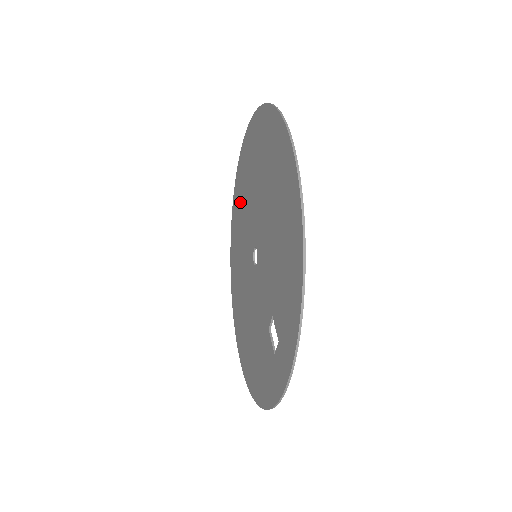
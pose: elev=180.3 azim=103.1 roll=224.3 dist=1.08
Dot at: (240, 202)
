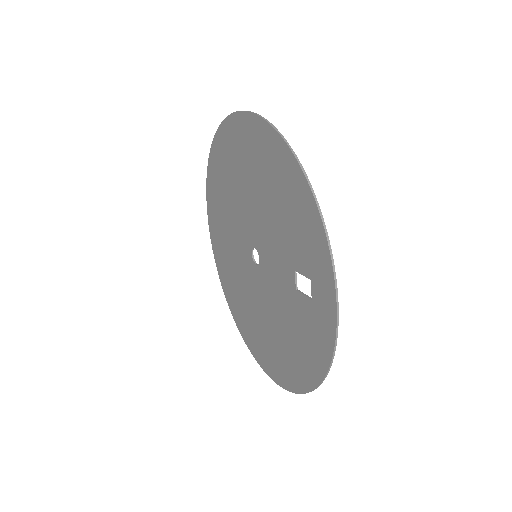
Dot at: (222, 242)
